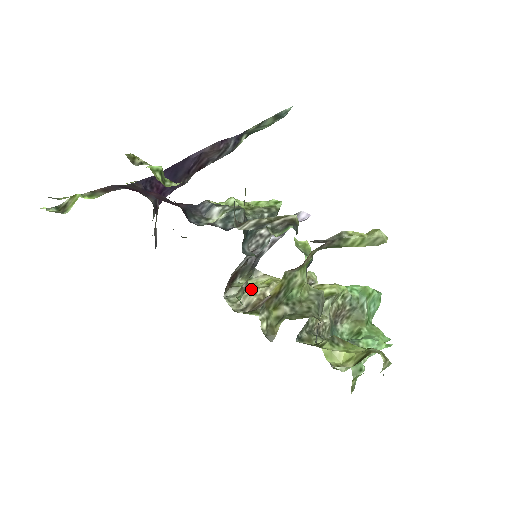
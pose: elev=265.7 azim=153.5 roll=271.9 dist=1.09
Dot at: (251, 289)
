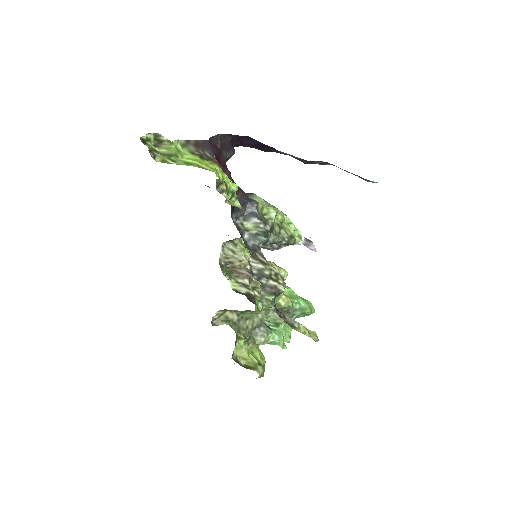
Dot at: (241, 256)
